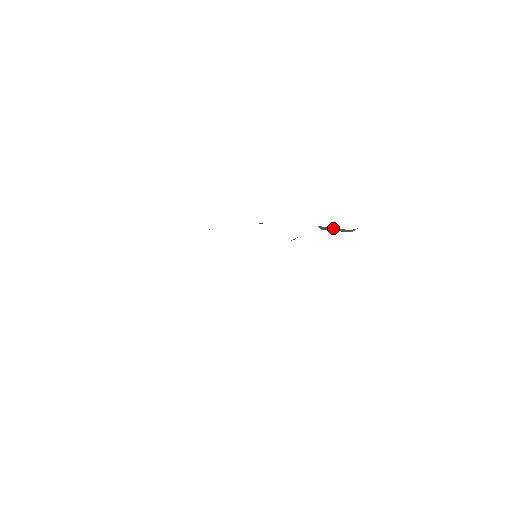
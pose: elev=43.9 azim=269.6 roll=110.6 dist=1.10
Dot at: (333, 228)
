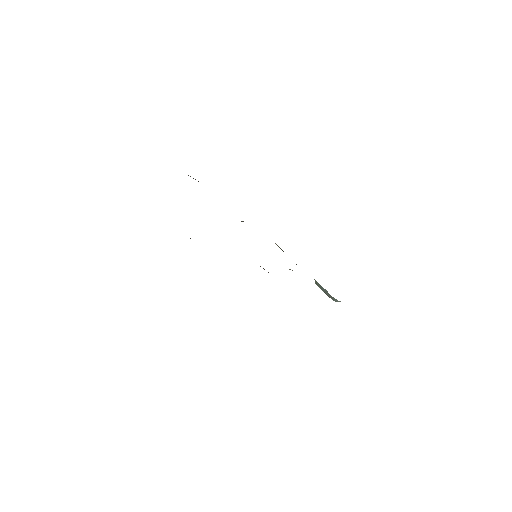
Dot at: (323, 288)
